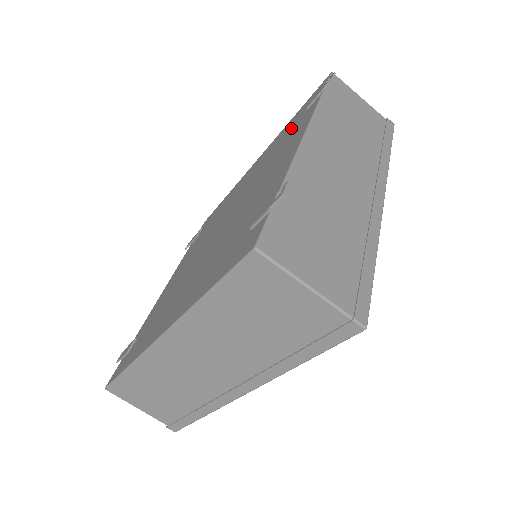
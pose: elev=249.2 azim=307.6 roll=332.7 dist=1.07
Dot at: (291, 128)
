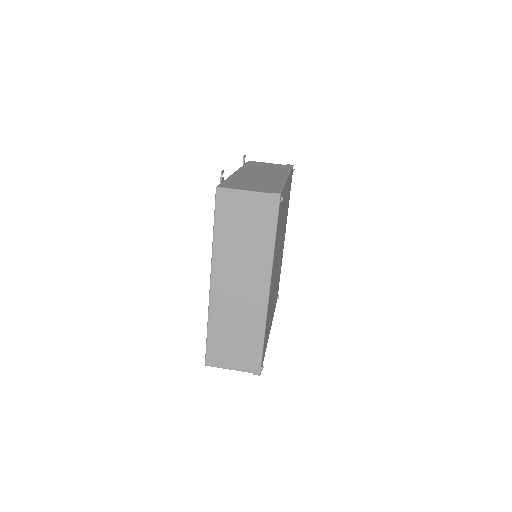
Dot at: occluded
